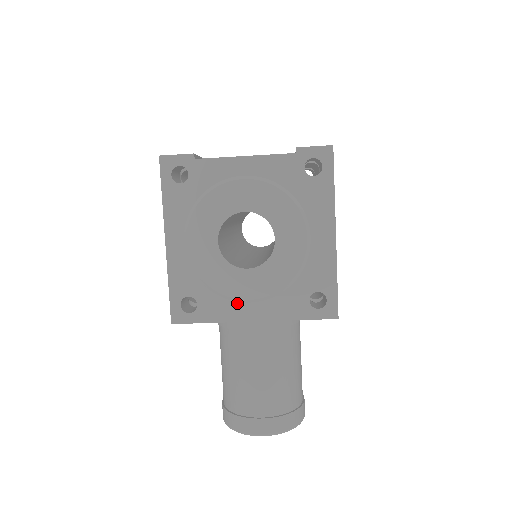
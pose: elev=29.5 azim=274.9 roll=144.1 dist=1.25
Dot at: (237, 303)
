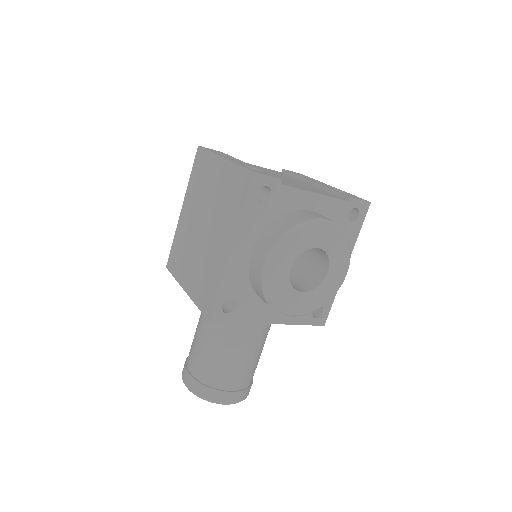
Dot at: (266, 309)
